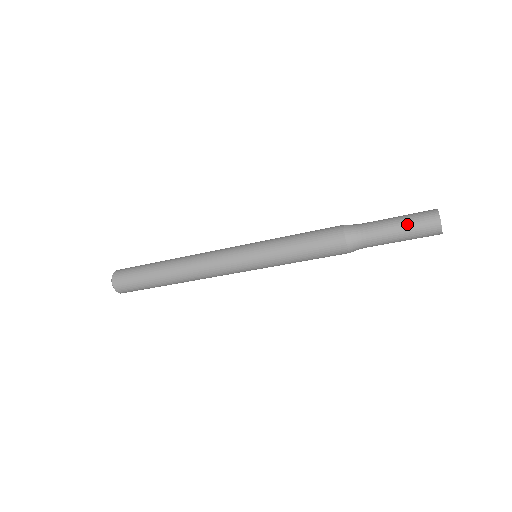
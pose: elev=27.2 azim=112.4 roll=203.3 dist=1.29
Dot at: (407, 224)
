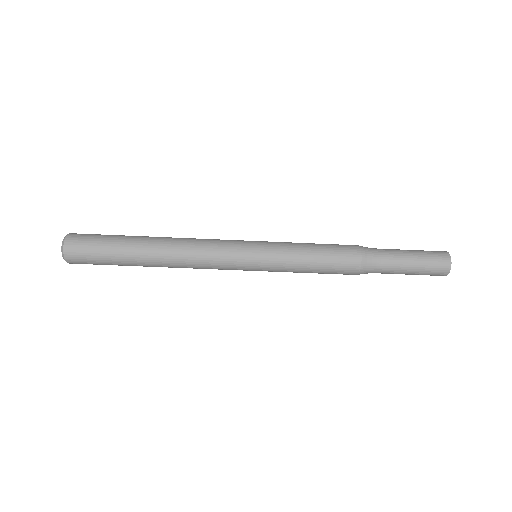
Dot at: (420, 253)
